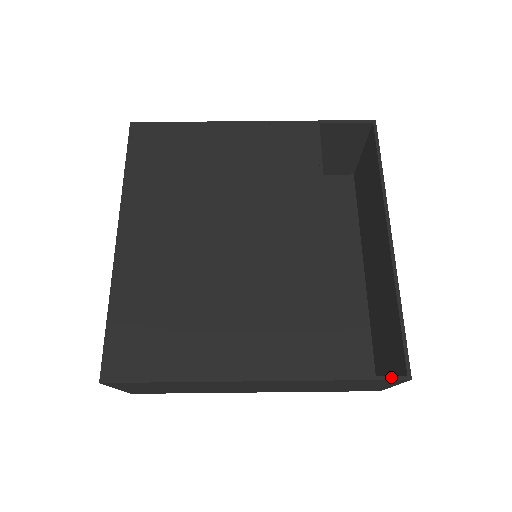
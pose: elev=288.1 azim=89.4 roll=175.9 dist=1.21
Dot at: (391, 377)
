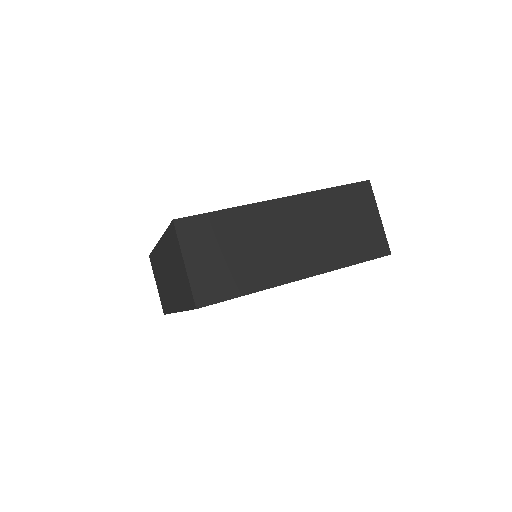
Dot at: (358, 182)
